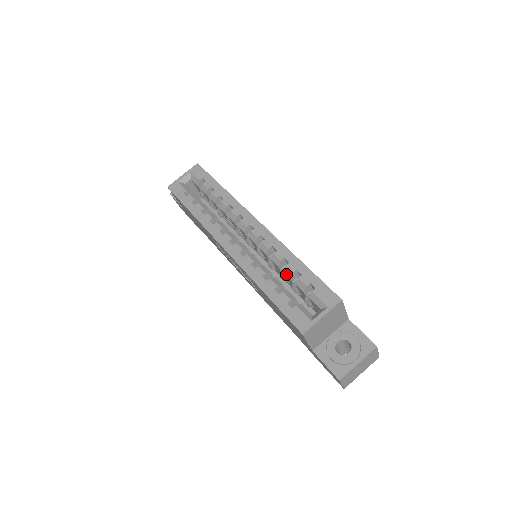
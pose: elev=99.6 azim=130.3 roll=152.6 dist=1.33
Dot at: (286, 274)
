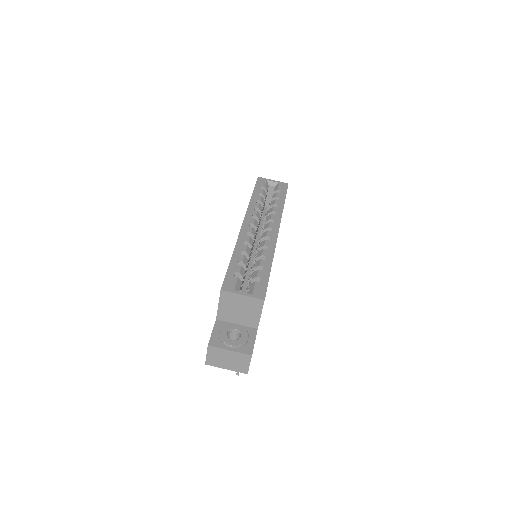
Dot at: (256, 264)
